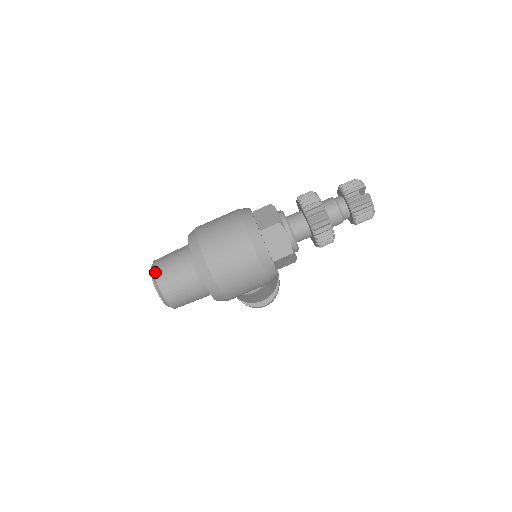
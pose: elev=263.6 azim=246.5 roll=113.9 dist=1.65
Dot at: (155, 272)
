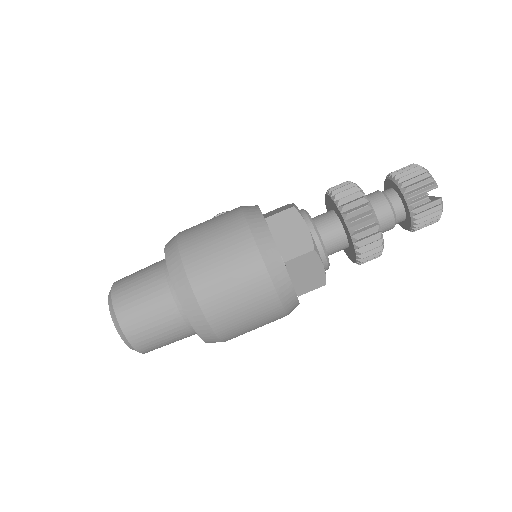
Dot at: (119, 319)
